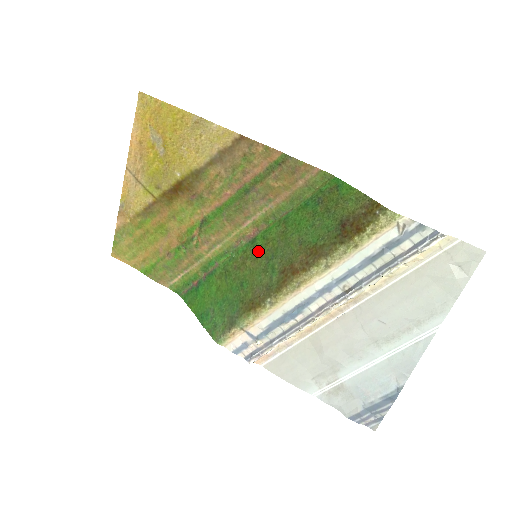
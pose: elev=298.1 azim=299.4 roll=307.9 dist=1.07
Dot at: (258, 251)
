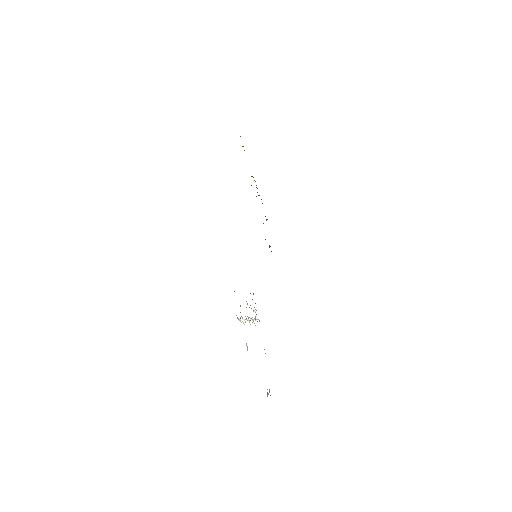
Dot at: occluded
